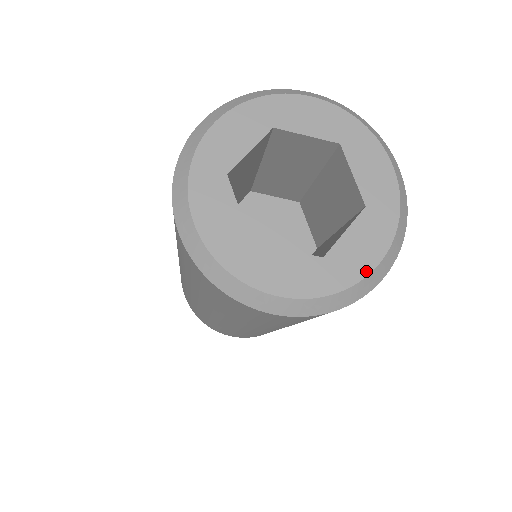
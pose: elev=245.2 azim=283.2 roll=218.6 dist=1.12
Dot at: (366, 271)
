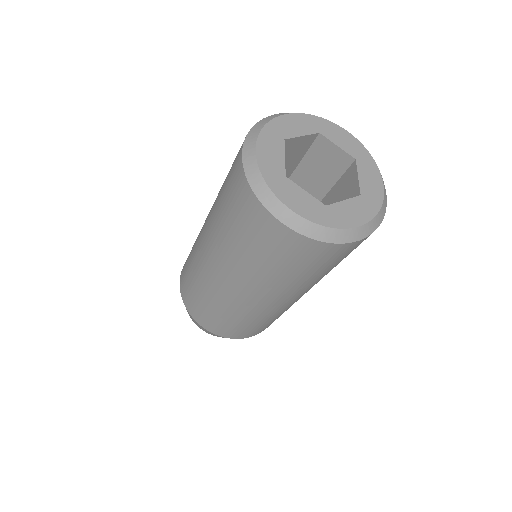
Dot at: (350, 226)
